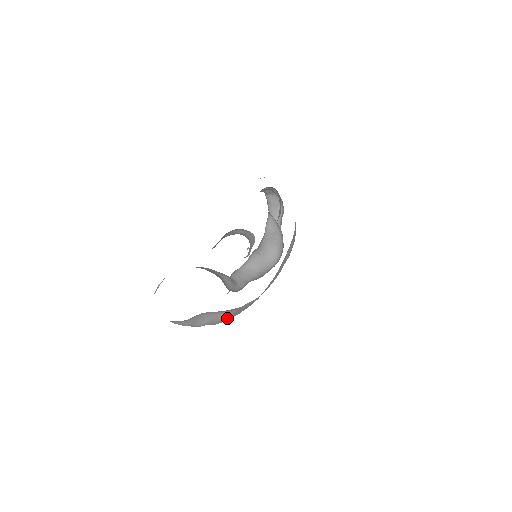
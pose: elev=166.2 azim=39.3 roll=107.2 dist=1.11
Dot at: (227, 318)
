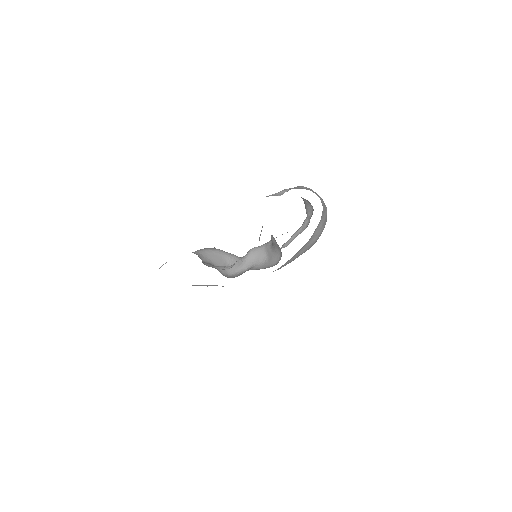
Dot at: occluded
